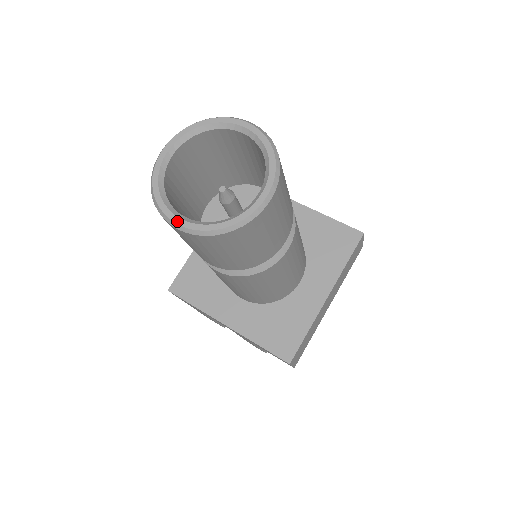
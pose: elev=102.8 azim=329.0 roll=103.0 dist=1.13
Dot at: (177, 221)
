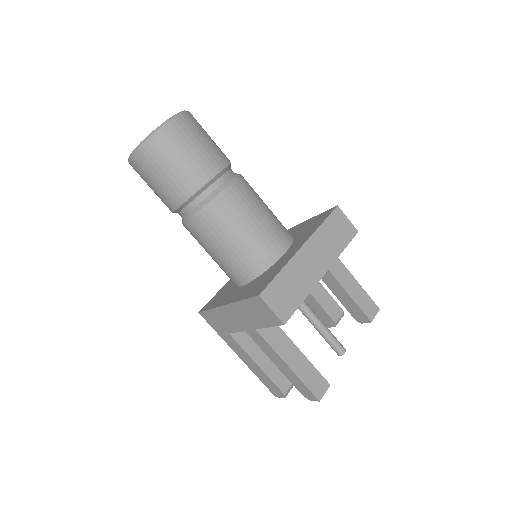
Dot at: (131, 155)
